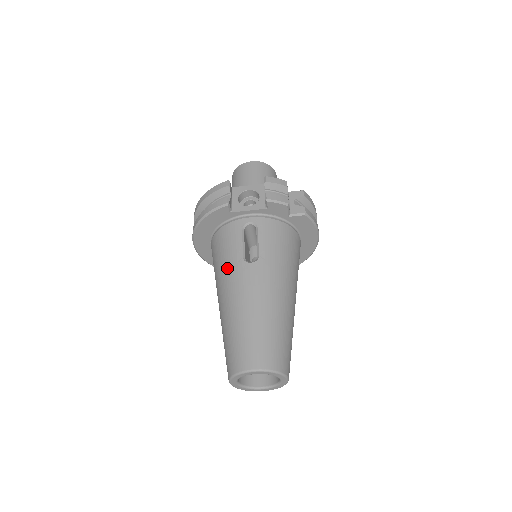
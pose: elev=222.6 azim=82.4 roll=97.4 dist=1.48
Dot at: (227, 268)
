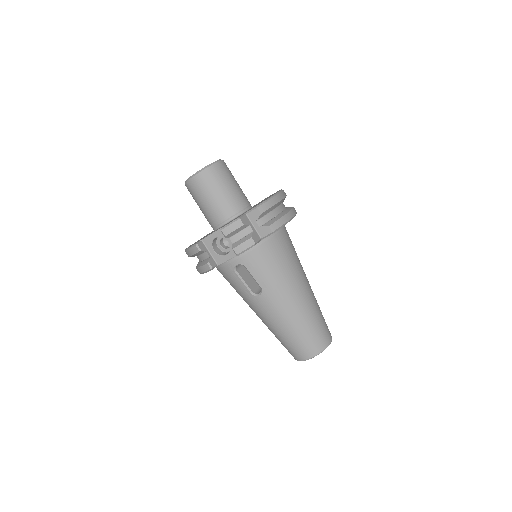
Dot at: (245, 299)
